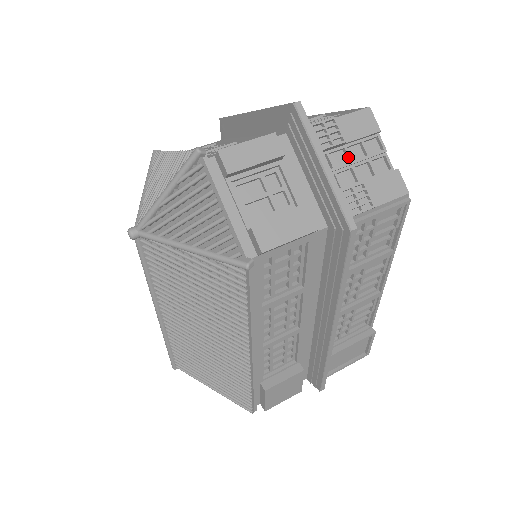
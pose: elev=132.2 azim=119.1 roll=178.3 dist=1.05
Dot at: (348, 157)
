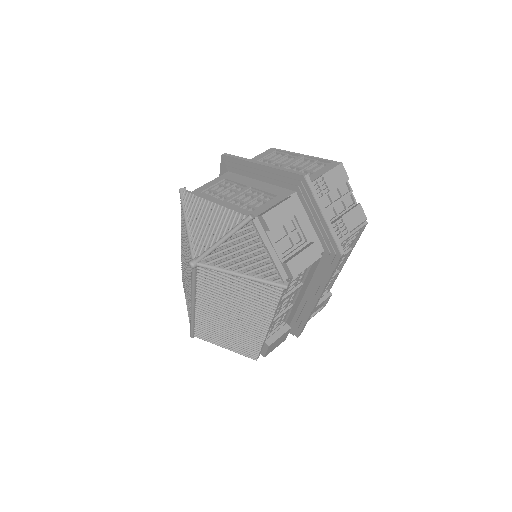
Dot at: (331, 200)
